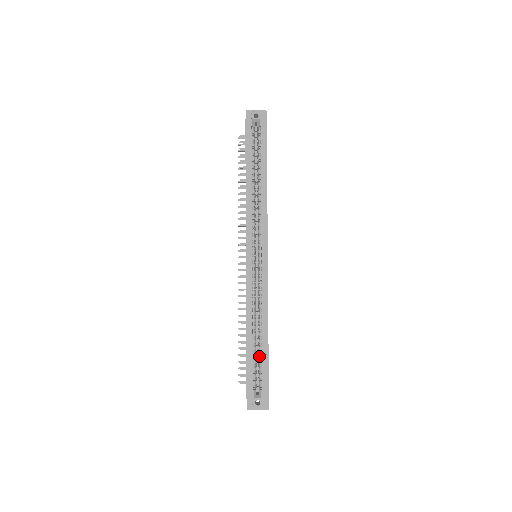
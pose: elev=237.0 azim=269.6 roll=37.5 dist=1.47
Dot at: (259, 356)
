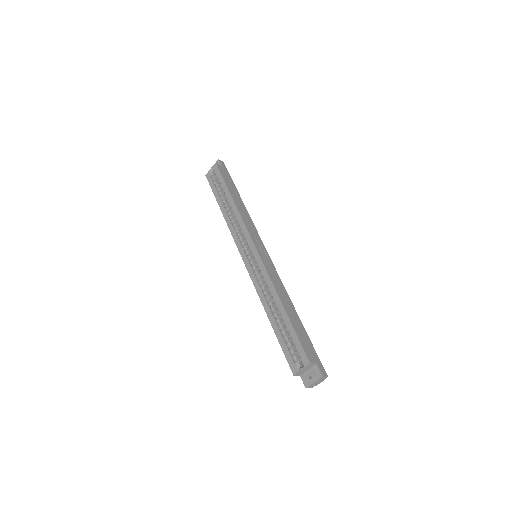
Dot at: (287, 331)
